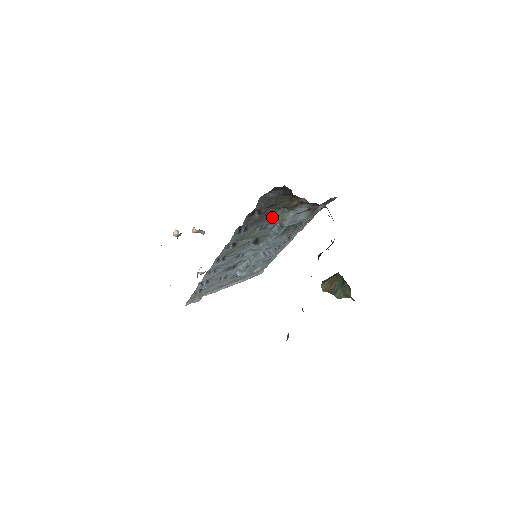
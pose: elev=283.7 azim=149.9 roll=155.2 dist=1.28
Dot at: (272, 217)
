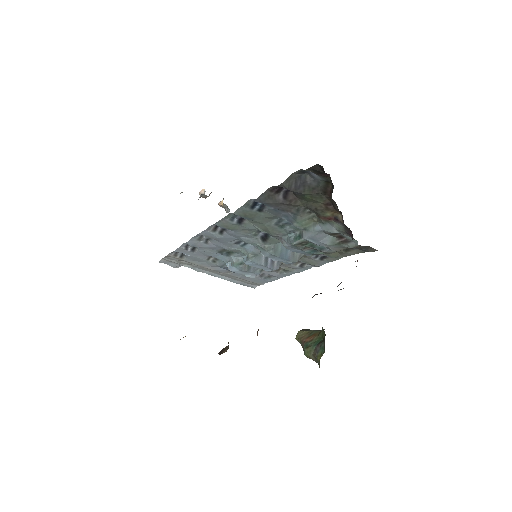
Dot at: (296, 216)
